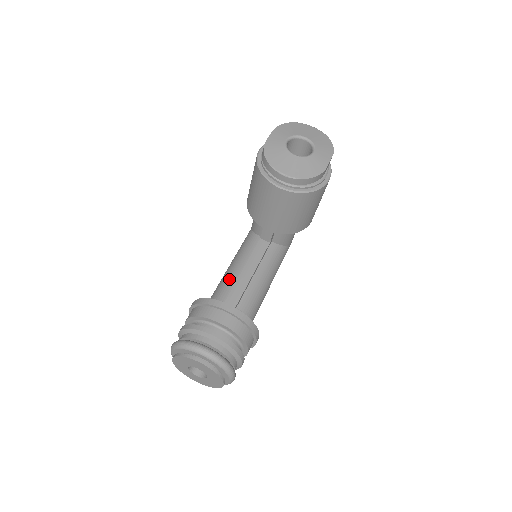
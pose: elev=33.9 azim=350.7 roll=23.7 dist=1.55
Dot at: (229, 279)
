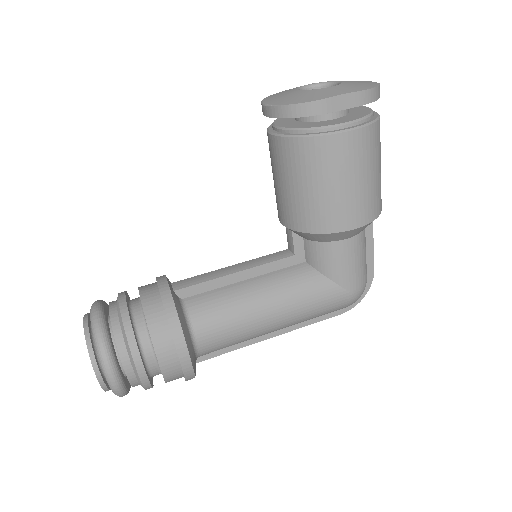
Dot at: occluded
